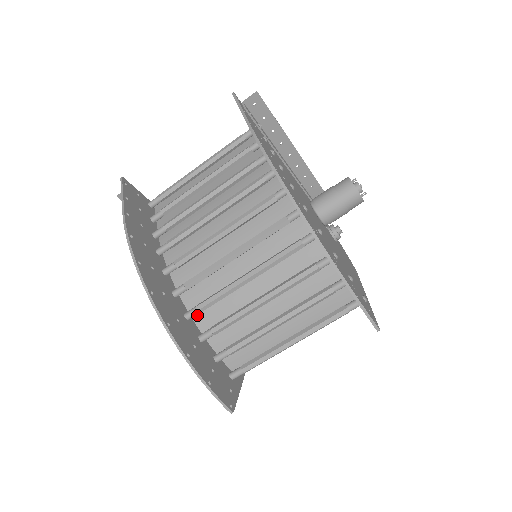
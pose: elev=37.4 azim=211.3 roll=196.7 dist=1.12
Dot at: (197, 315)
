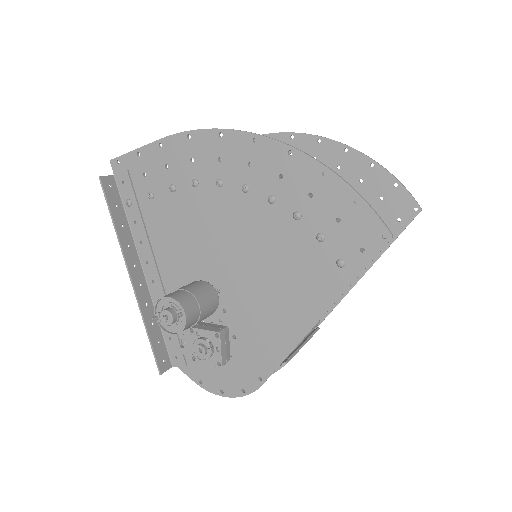
Dot at: occluded
